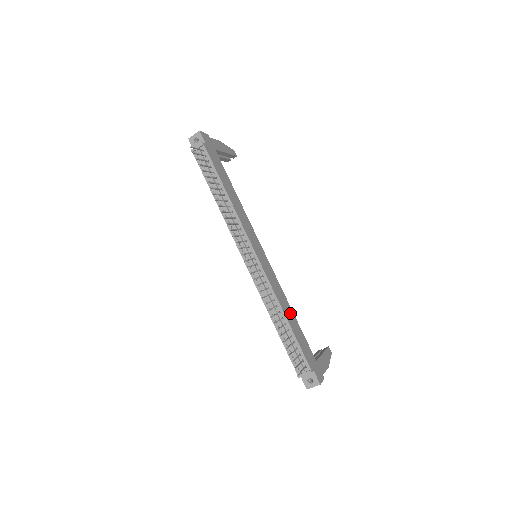
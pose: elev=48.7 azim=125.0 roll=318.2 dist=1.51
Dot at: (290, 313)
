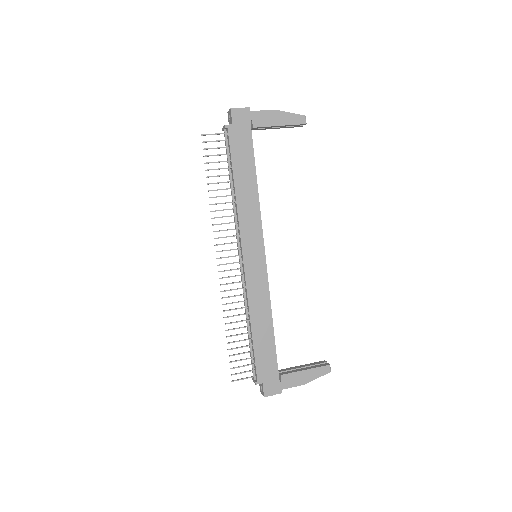
Dot at: (265, 324)
